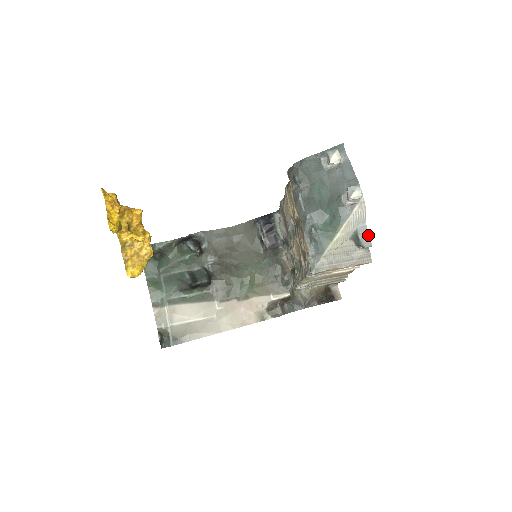
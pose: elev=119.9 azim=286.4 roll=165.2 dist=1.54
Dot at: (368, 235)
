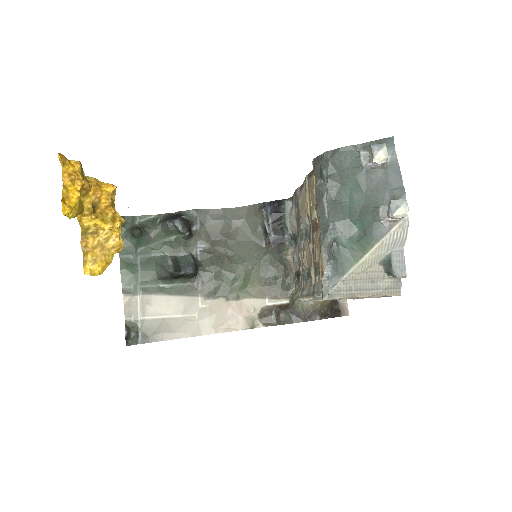
Dot at: (404, 262)
